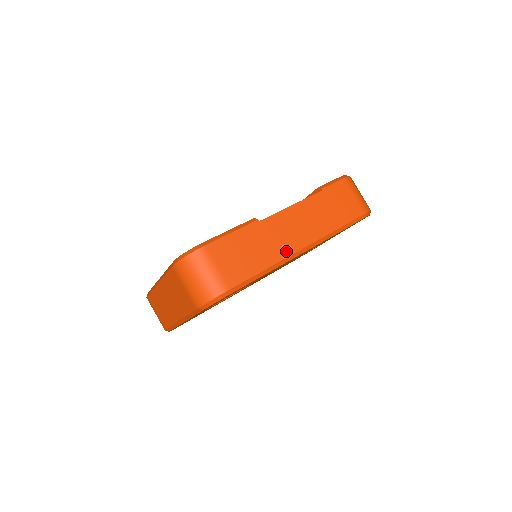
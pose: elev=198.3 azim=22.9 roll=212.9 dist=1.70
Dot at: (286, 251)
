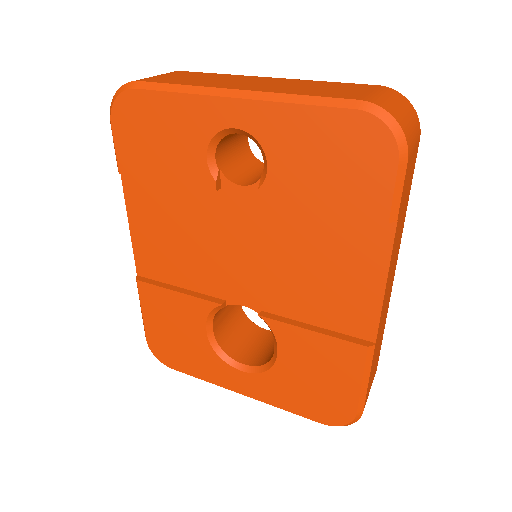
Dot at: (389, 300)
